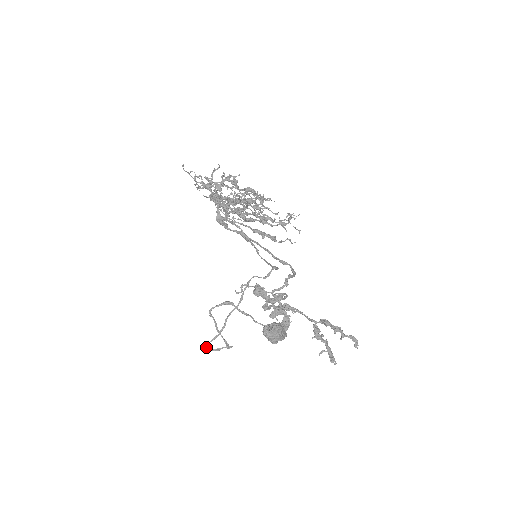
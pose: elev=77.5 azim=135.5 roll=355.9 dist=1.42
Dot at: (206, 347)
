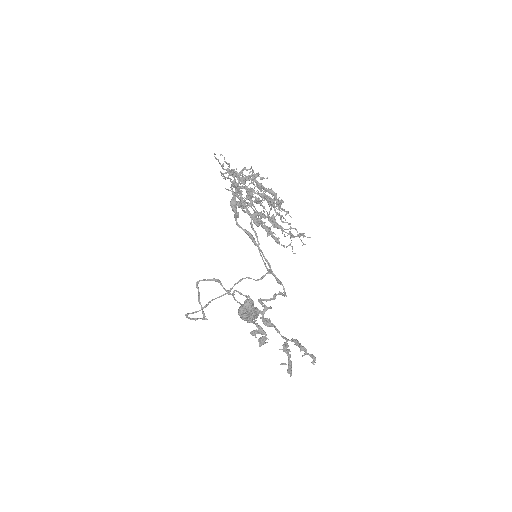
Dot at: (185, 315)
